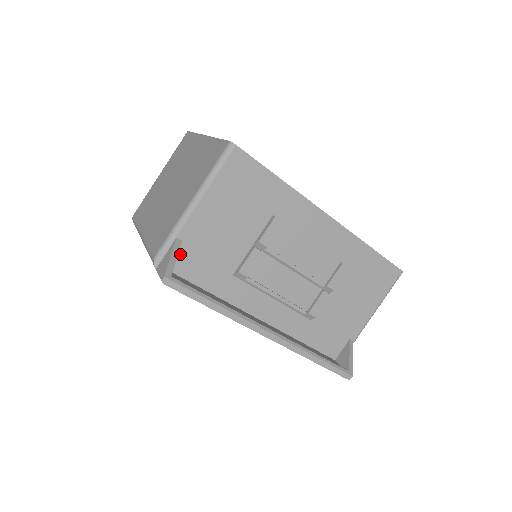
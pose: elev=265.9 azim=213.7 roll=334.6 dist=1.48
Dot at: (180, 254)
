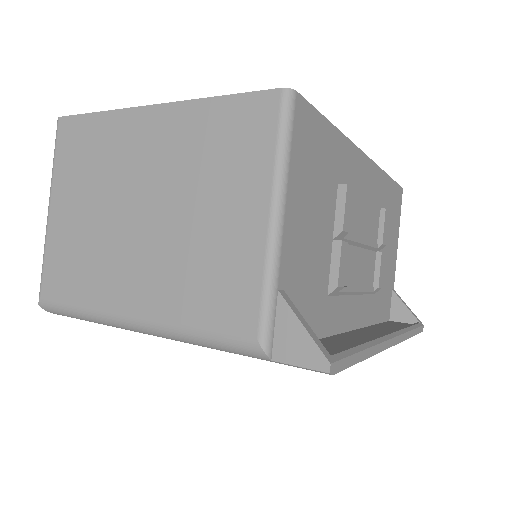
Dot at: occluded
